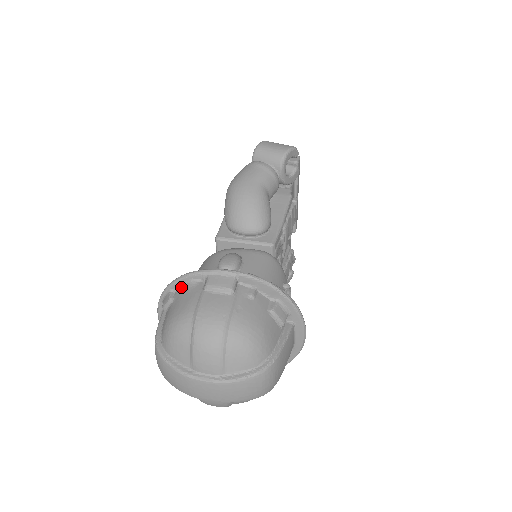
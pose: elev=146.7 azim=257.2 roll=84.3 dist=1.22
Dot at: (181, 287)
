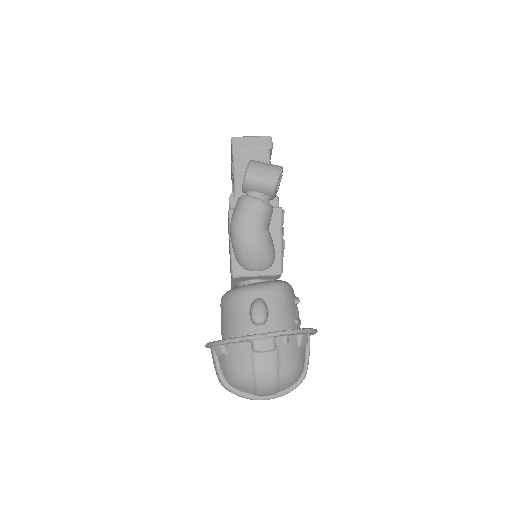
Dot at: (230, 345)
